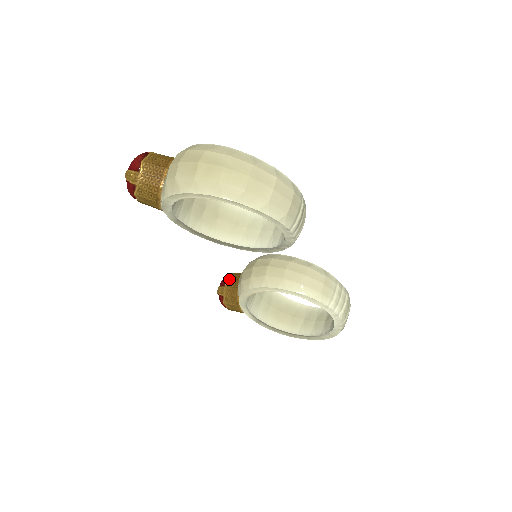
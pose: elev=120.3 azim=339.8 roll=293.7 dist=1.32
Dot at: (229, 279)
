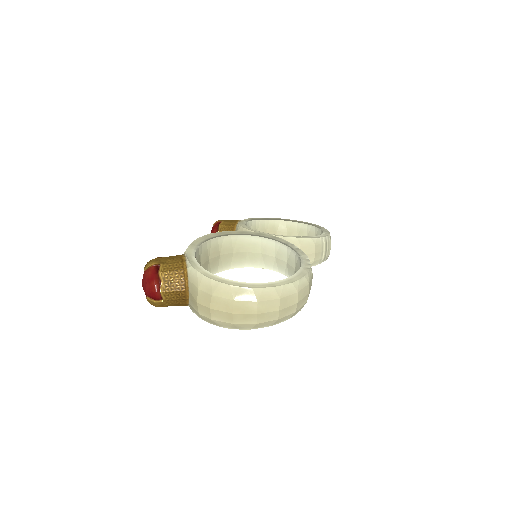
Dot at: occluded
